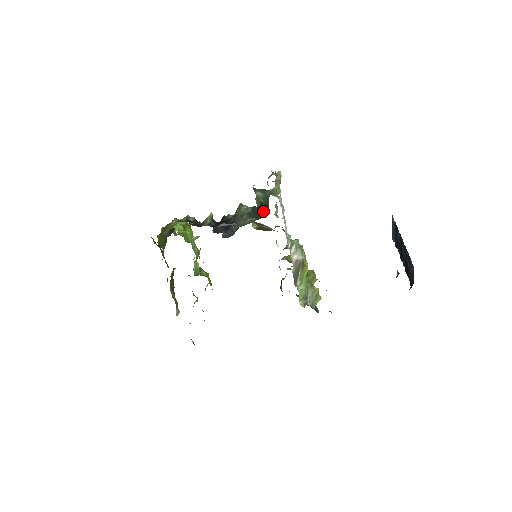
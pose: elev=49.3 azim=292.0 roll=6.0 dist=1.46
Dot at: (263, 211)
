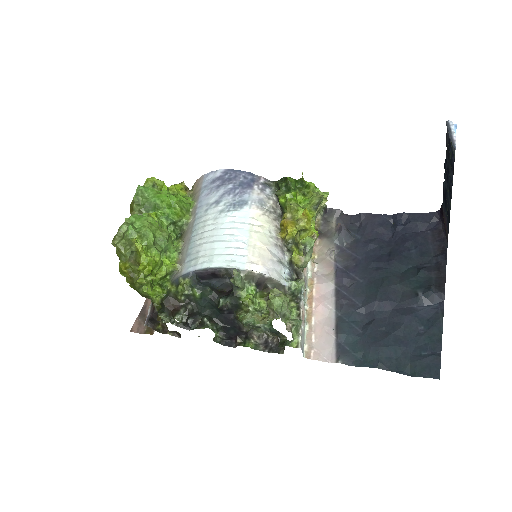
Dot at: (281, 340)
